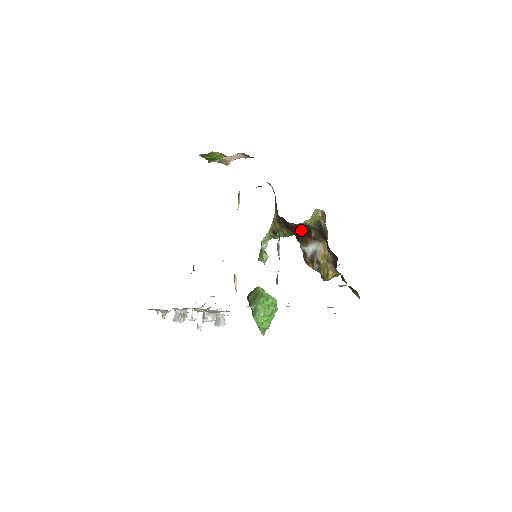
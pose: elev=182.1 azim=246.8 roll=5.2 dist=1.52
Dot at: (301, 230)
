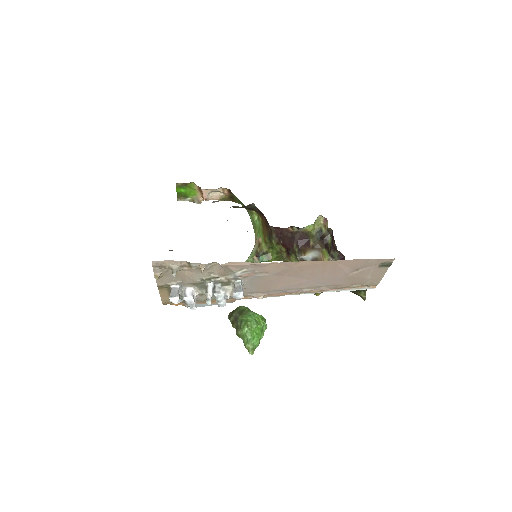
Dot at: (299, 240)
